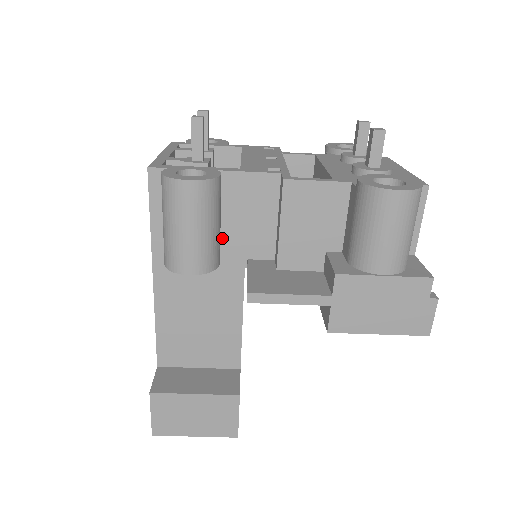
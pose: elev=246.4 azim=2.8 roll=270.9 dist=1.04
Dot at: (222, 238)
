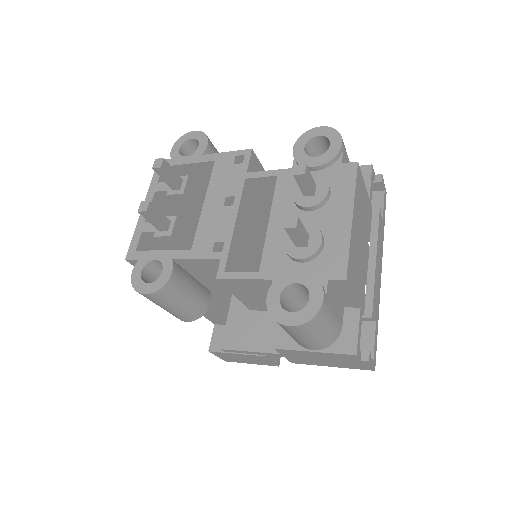
Dot at: (206, 284)
